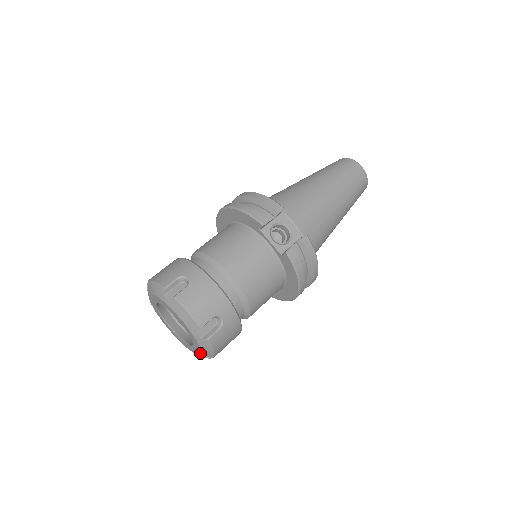
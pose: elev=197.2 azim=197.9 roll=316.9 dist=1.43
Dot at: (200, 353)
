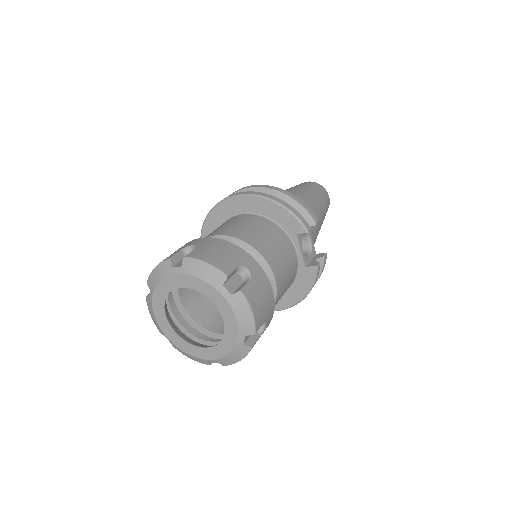
Dot at: (215, 358)
